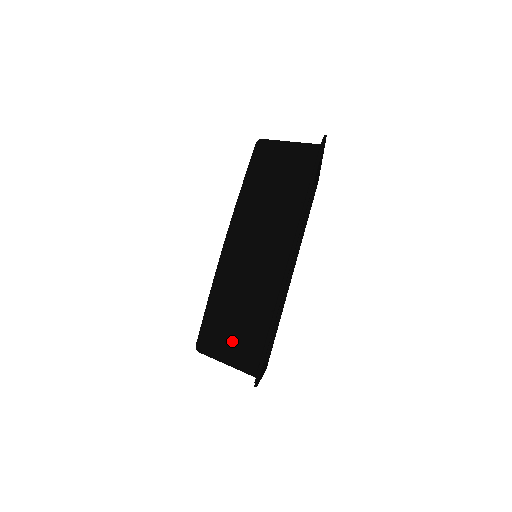
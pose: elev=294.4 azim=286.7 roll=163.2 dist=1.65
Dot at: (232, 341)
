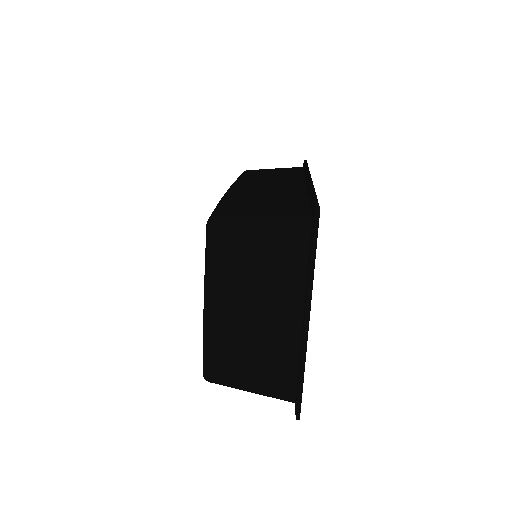
Dot at: (263, 208)
